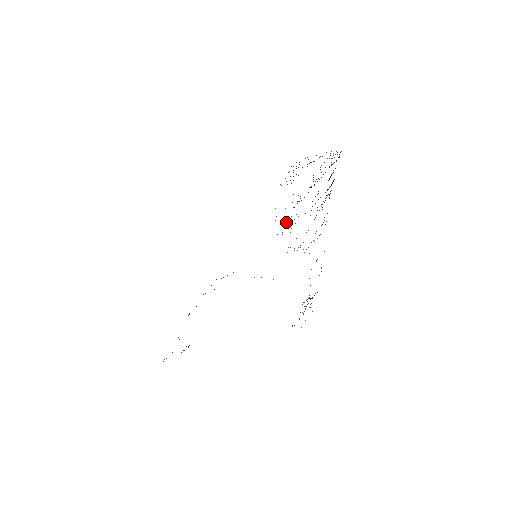
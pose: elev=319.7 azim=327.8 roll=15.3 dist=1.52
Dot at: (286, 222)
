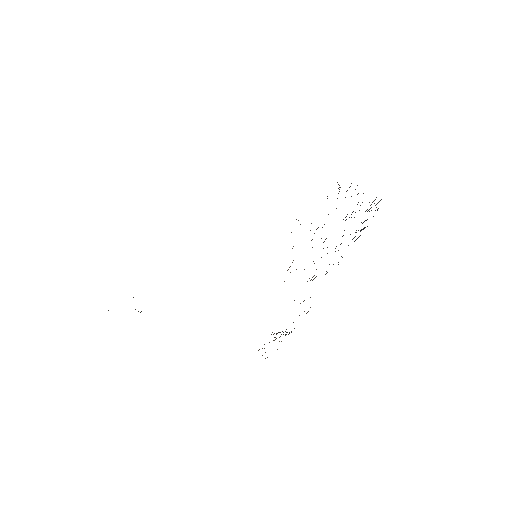
Dot at: occluded
